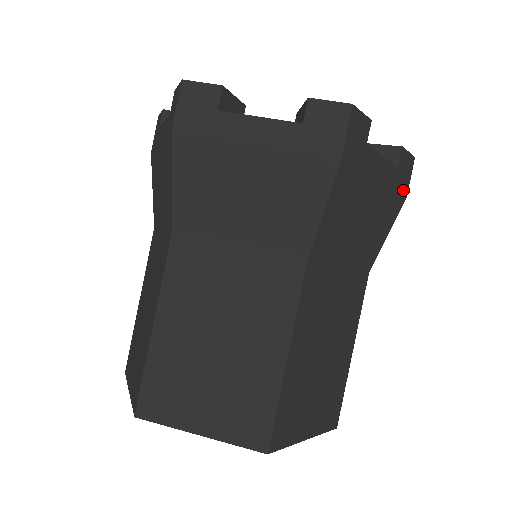
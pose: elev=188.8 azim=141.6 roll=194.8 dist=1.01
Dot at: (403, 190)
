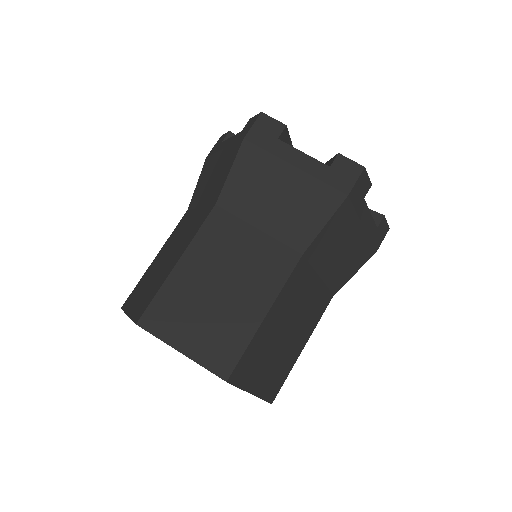
Dot at: (375, 246)
